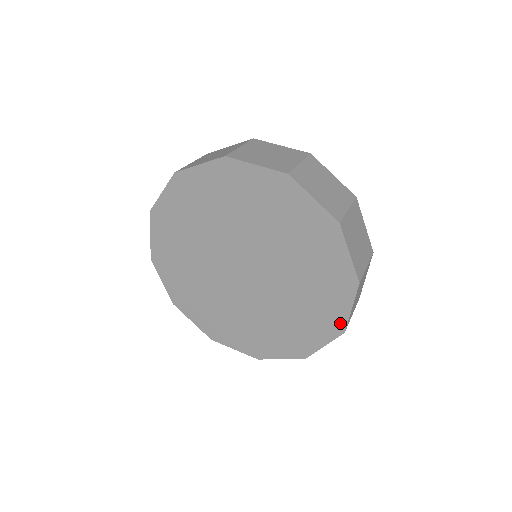
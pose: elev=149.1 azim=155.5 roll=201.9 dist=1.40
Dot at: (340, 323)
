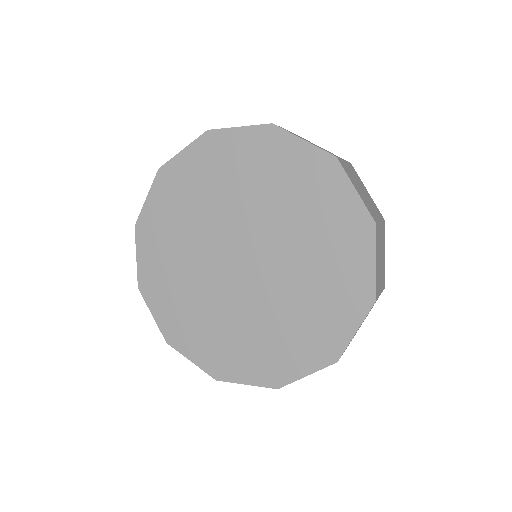
Dot at: (283, 378)
